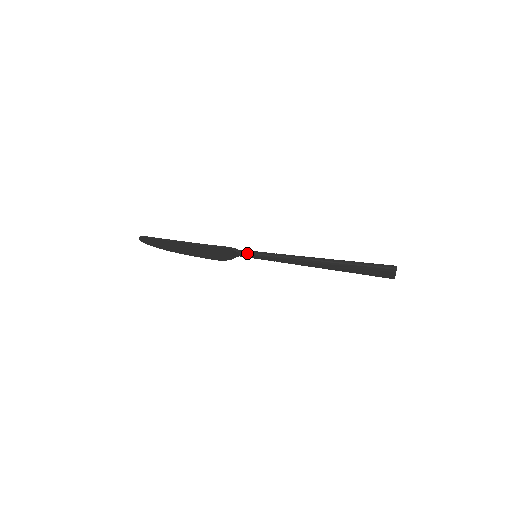
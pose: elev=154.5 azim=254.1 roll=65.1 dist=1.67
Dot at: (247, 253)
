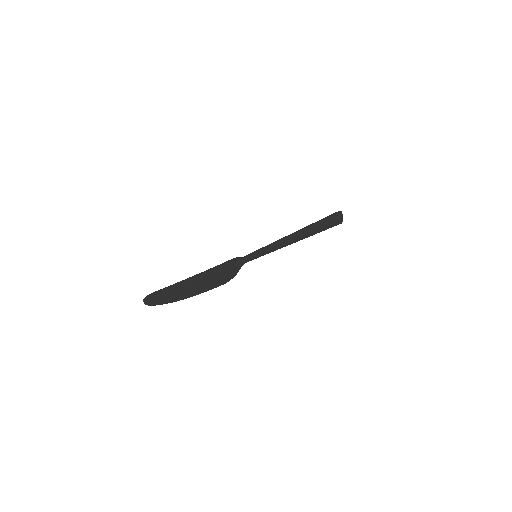
Dot at: (250, 255)
